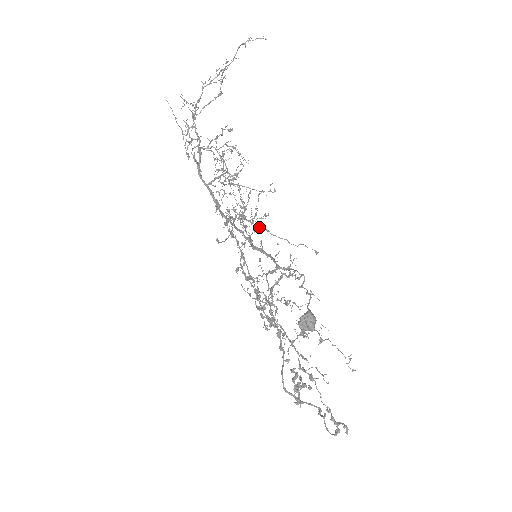
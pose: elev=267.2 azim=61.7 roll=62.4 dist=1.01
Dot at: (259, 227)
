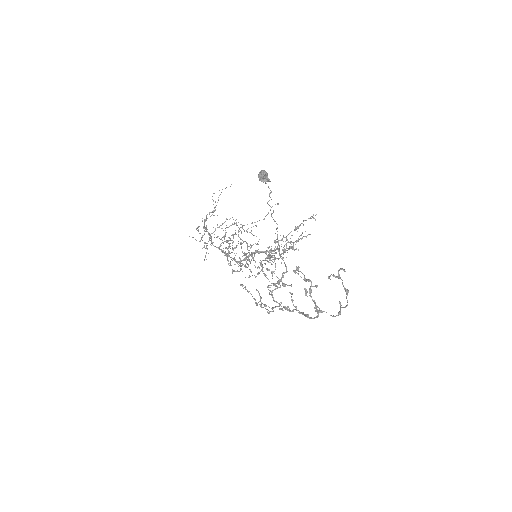
Dot at: occluded
